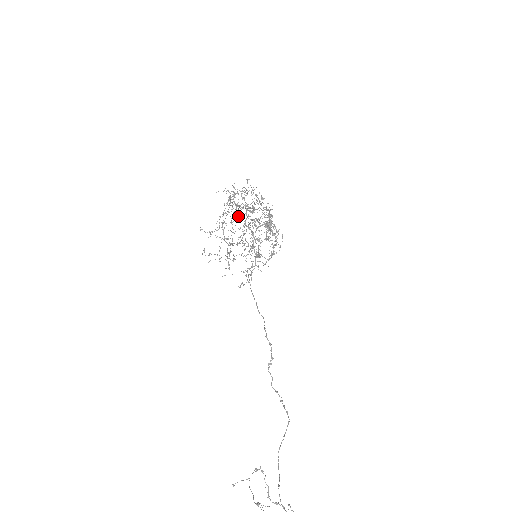
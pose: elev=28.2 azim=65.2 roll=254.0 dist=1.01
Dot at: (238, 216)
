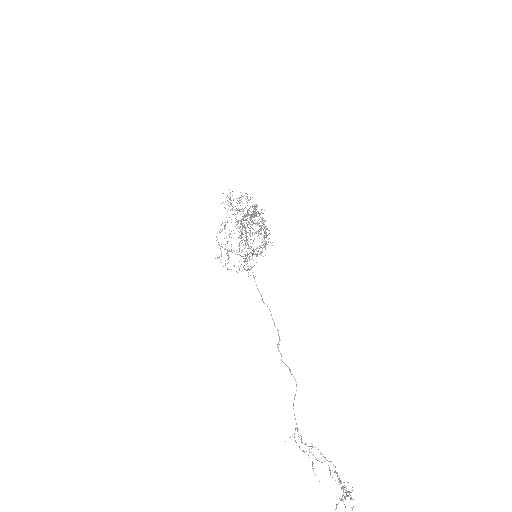
Dot at: occluded
